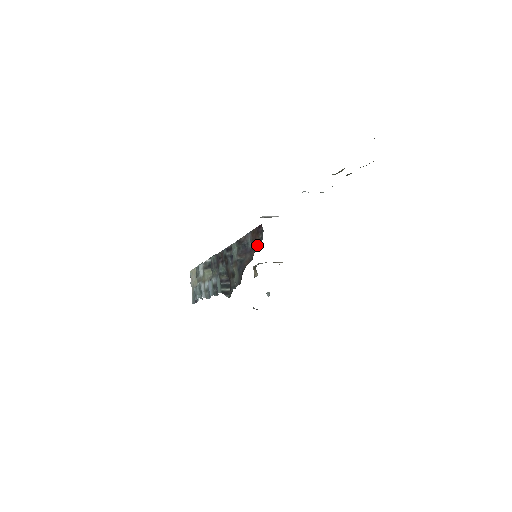
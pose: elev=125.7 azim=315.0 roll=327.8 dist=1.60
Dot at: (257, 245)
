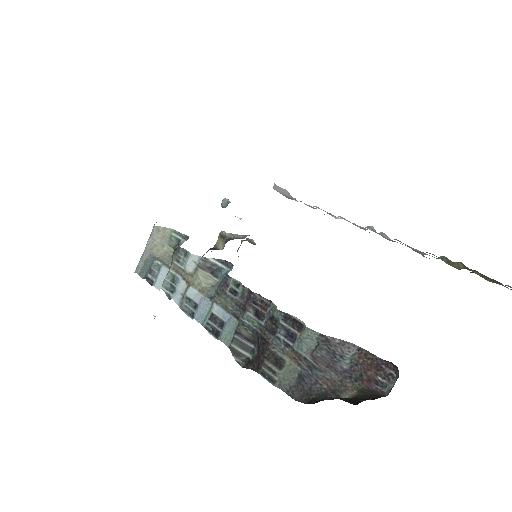
Dot at: (368, 386)
